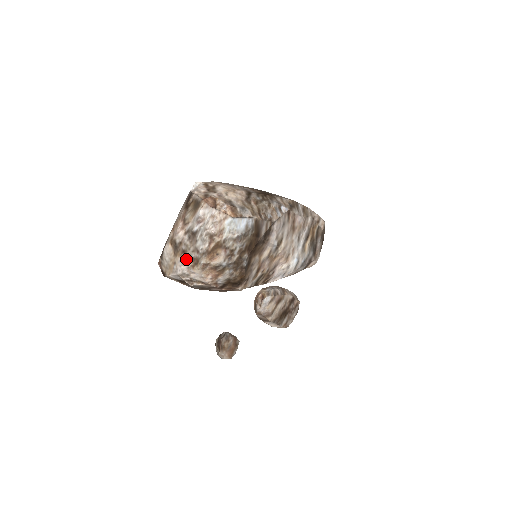
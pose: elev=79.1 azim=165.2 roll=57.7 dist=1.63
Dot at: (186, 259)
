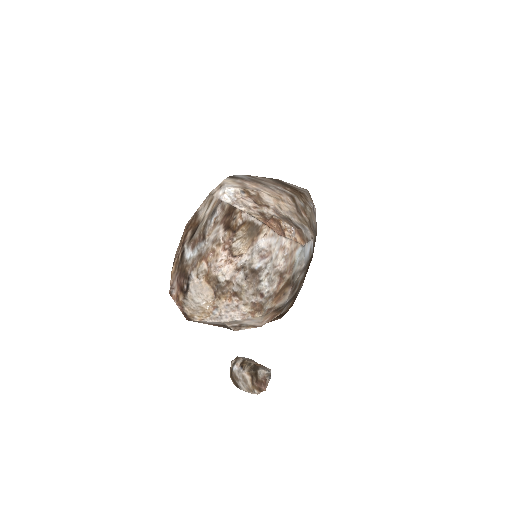
Dot at: (239, 304)
